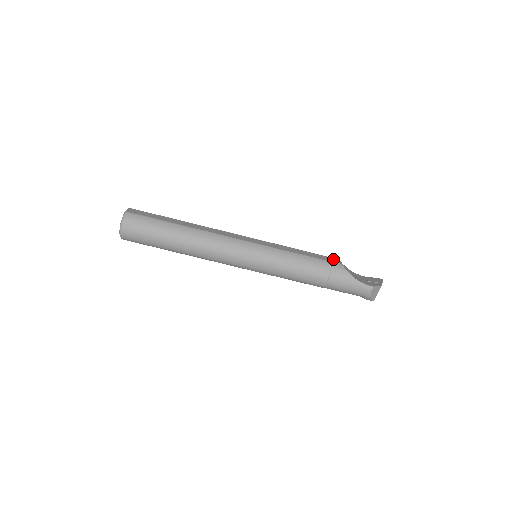
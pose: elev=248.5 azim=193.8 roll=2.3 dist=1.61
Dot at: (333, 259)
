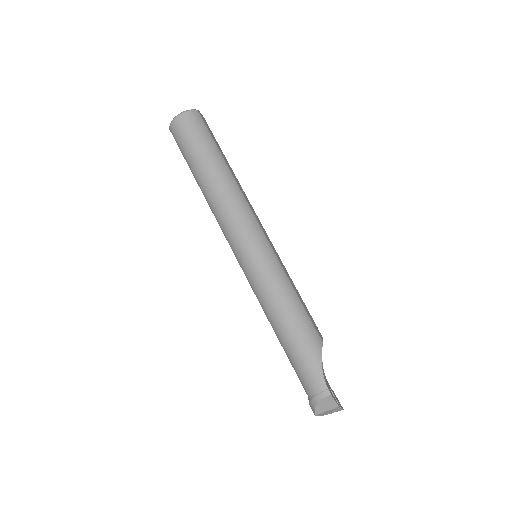
Dot at: occluded
